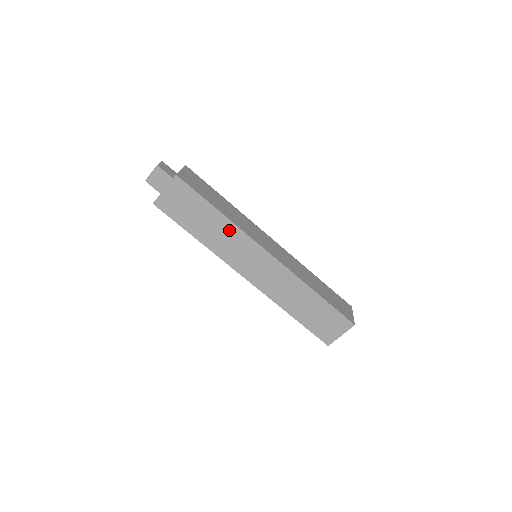
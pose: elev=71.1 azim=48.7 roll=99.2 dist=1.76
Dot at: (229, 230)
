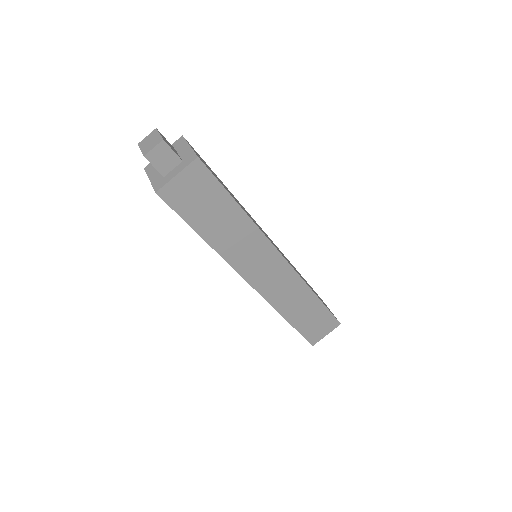
Dot at: occluded
